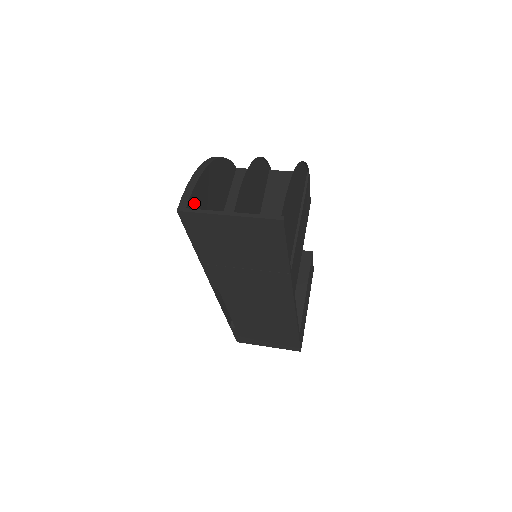
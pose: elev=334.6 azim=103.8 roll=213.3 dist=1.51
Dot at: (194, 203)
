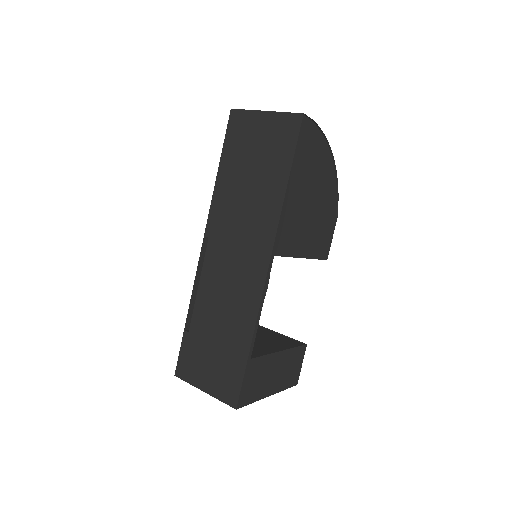
Dot at: occluded
